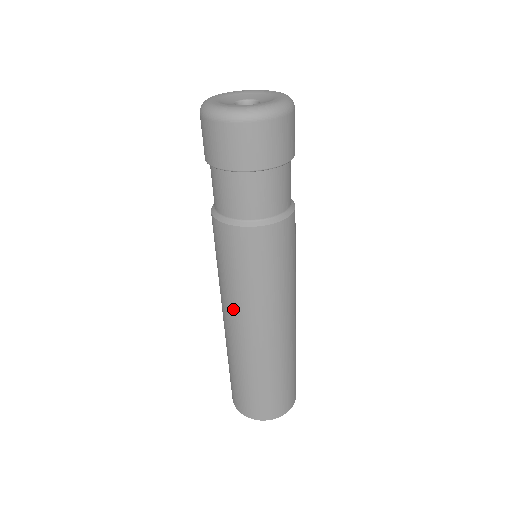
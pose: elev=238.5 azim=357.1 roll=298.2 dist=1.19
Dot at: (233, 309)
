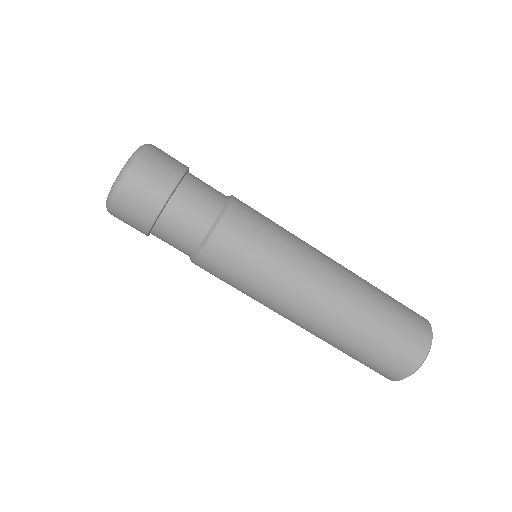
Dot at: (284, 302)
